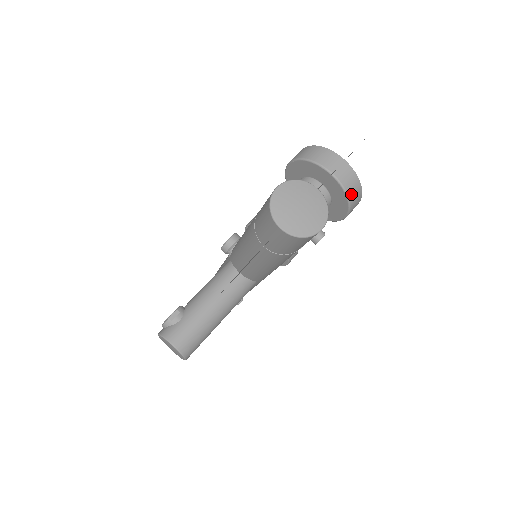
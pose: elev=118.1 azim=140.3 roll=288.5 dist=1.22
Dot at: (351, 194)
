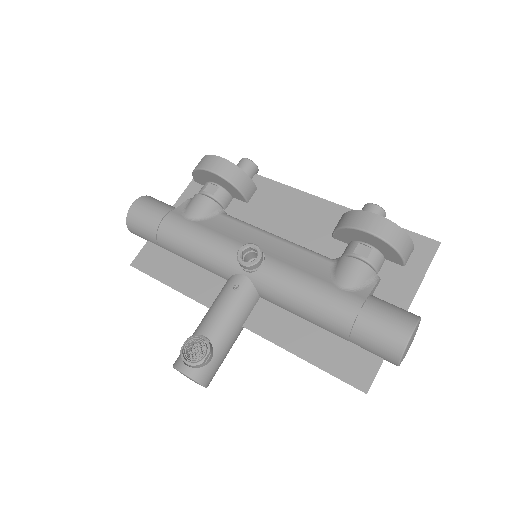
Dot at: occluded
